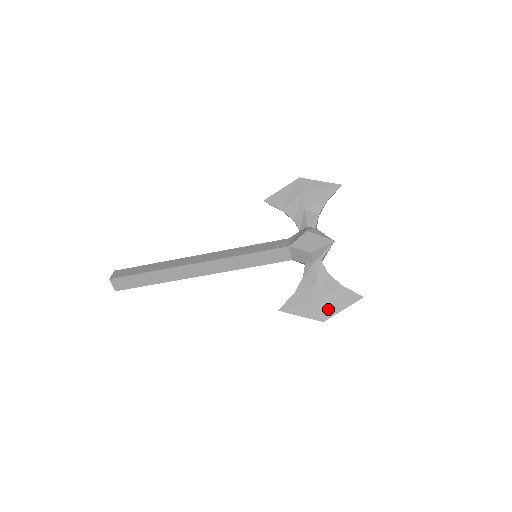
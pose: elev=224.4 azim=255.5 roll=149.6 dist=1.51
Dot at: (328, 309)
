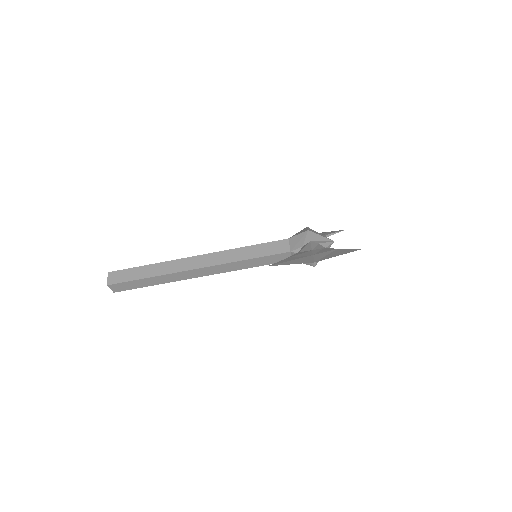
Dot at: (321, 257)
